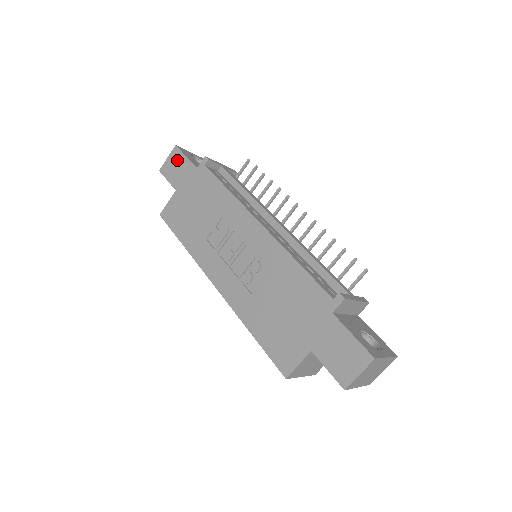
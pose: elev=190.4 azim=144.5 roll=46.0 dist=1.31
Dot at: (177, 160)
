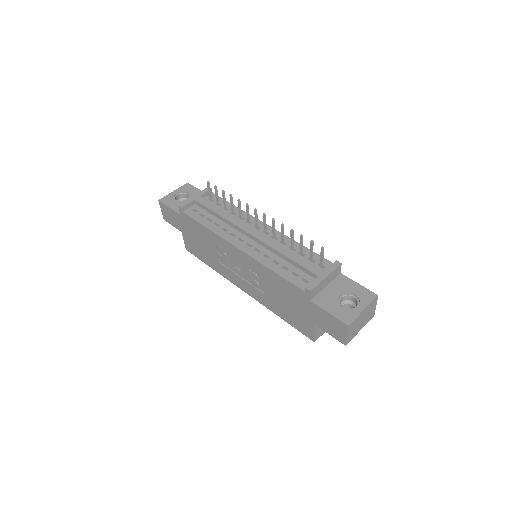
Dot at: (167, 211)
